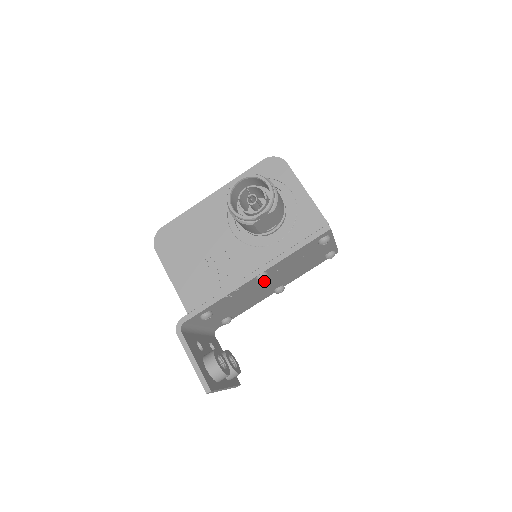
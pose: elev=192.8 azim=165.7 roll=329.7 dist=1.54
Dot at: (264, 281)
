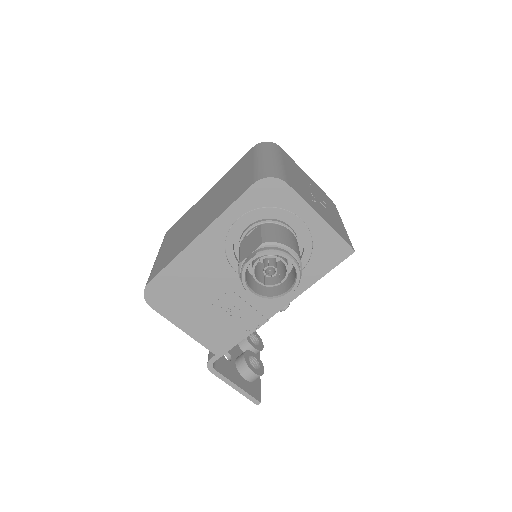
Dot at: occluded
